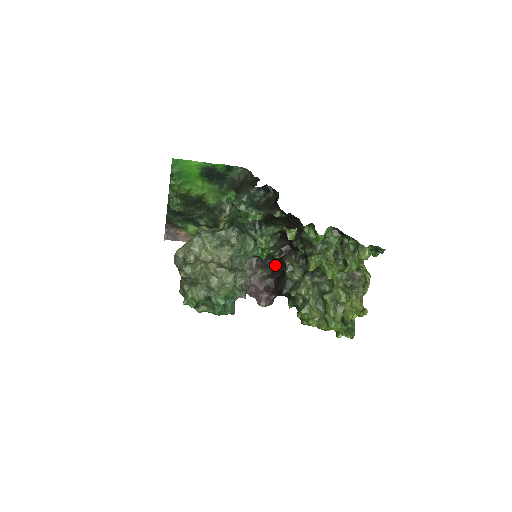
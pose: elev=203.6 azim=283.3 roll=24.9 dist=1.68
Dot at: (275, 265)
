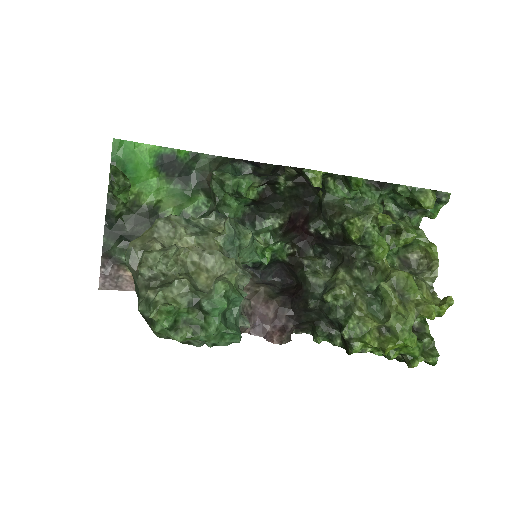
Dot at: (281, 283)
